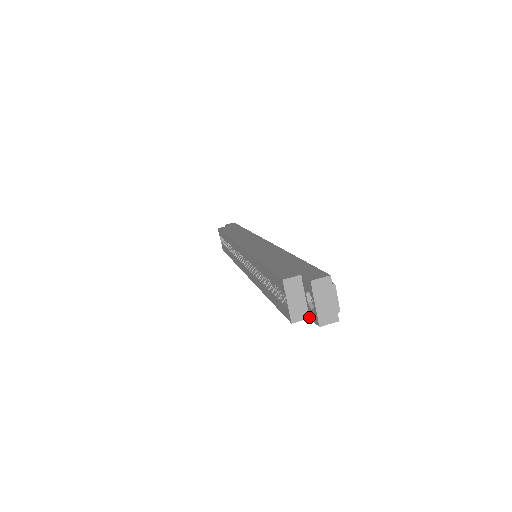
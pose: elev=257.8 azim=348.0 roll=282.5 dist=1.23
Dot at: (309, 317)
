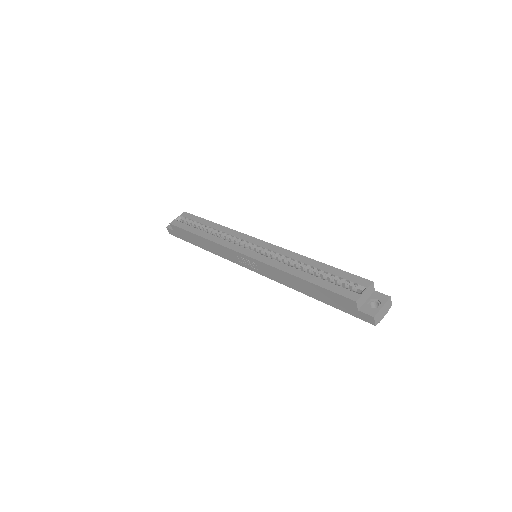
Dot at: (359, 309)
